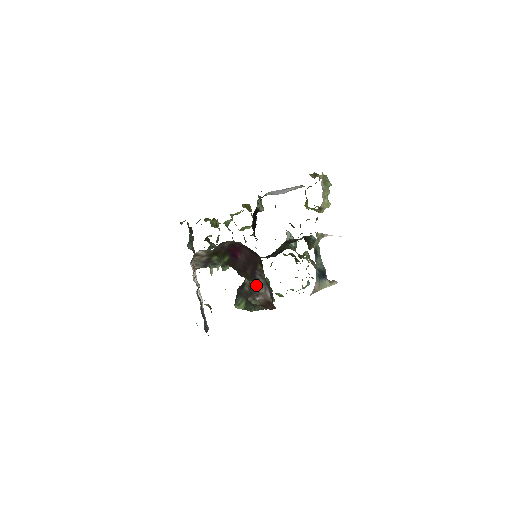
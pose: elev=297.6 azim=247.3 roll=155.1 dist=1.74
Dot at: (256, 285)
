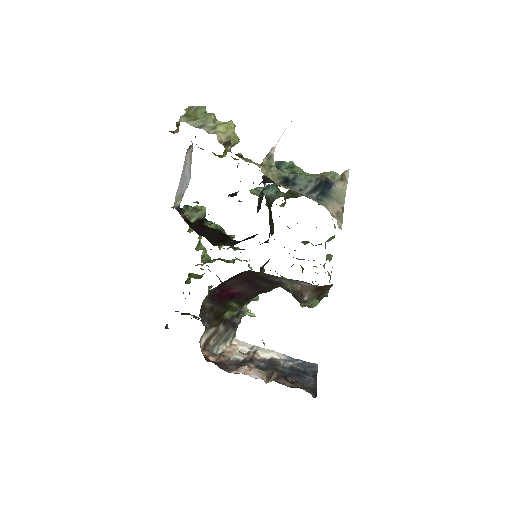
Dot at: (288, 287)
